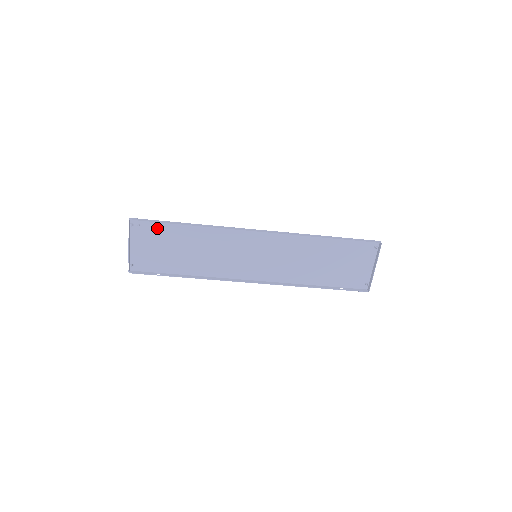
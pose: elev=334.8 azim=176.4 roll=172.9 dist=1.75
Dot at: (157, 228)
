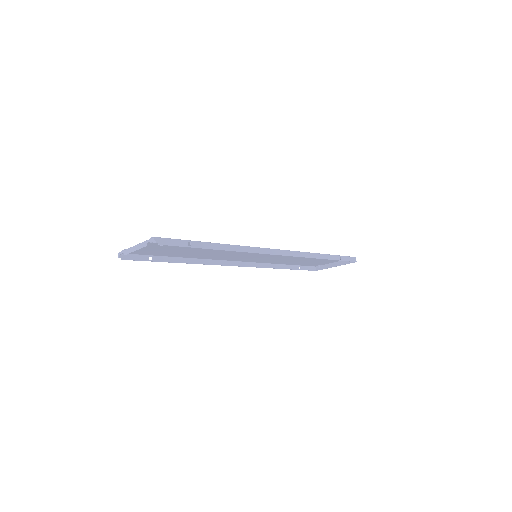
Dot at: occluded
